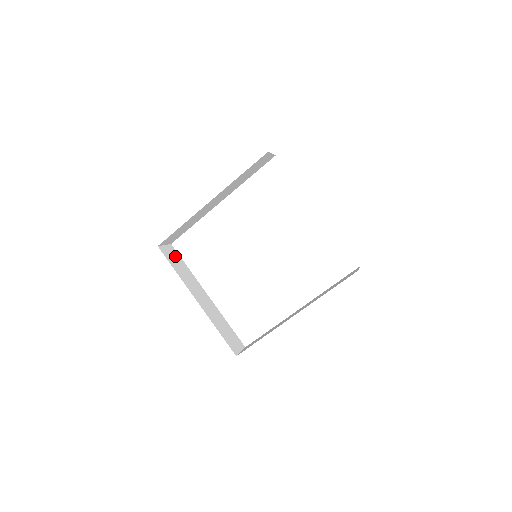
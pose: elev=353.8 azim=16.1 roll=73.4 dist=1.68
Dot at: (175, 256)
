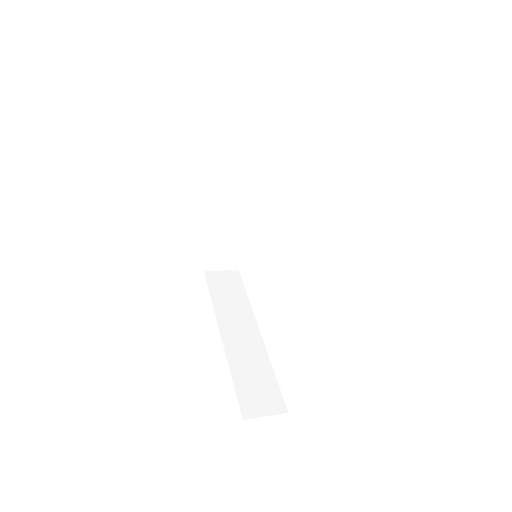
Dot at: (231, 282)
